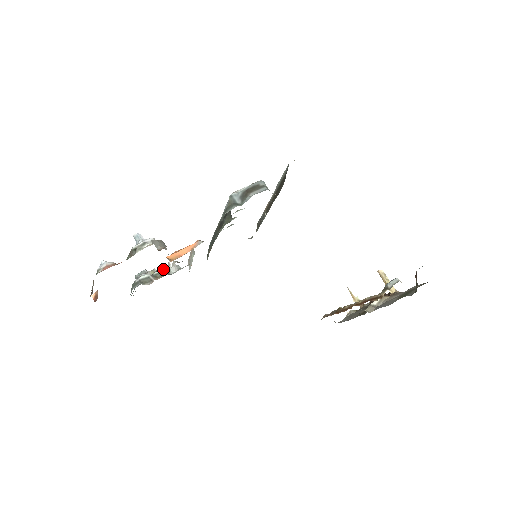
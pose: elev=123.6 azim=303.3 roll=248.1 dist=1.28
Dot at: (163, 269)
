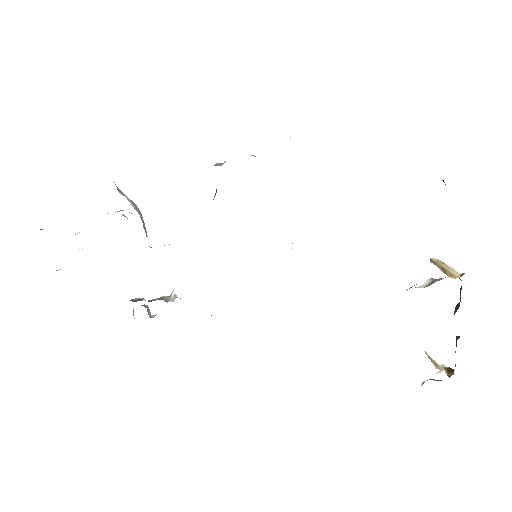
Dot at: (161, 297)
